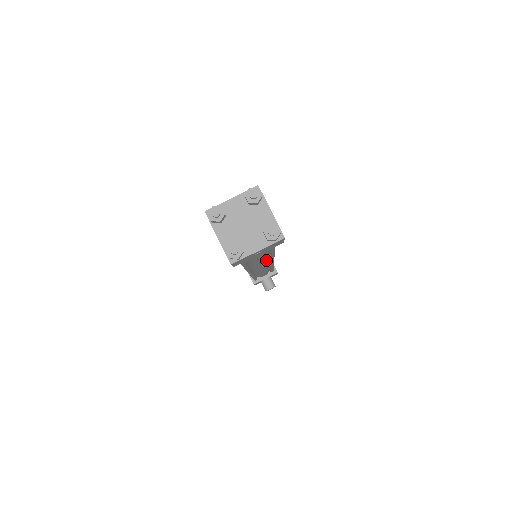
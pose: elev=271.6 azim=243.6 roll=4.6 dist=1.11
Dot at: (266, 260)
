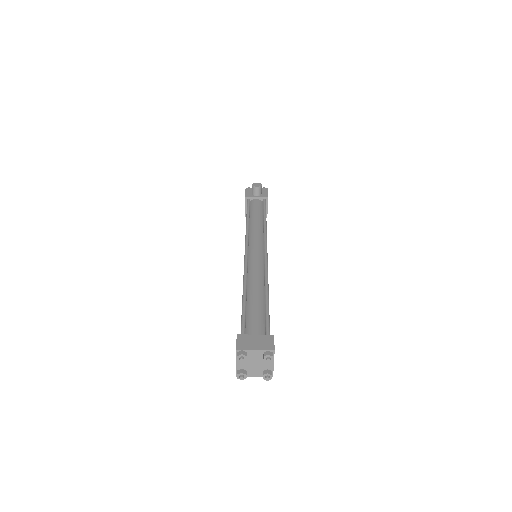
Dot at: occluded
